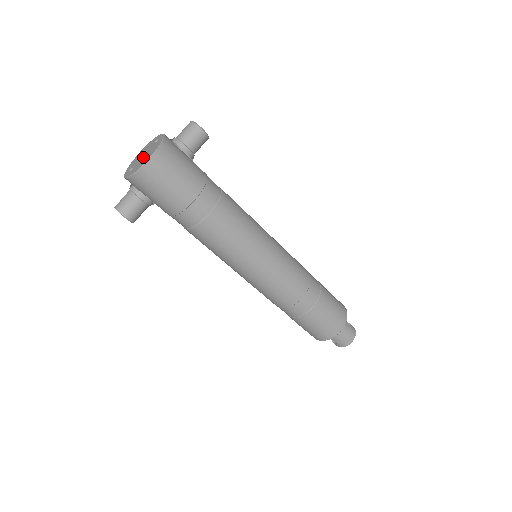
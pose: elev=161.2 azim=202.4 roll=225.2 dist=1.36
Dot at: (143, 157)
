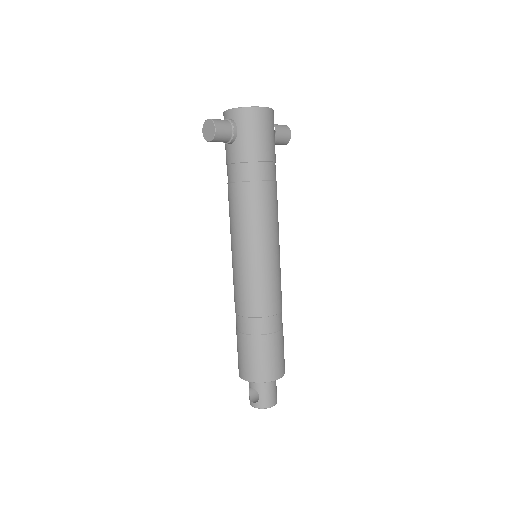
Dot at: occluded
